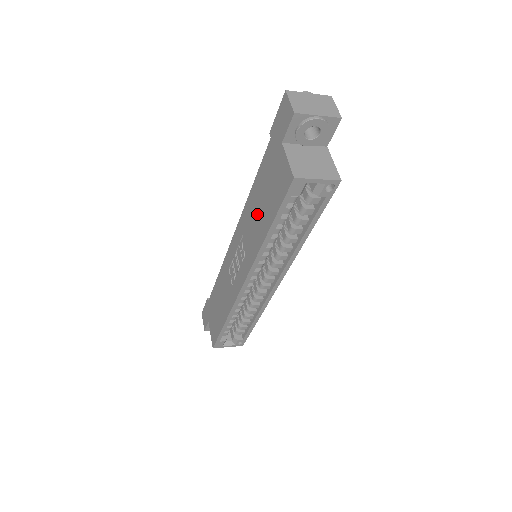
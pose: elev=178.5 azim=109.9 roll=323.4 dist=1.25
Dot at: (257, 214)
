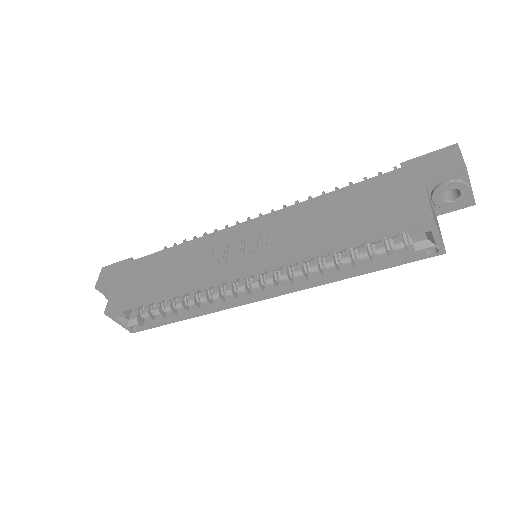
Dot at: (325, 220)
